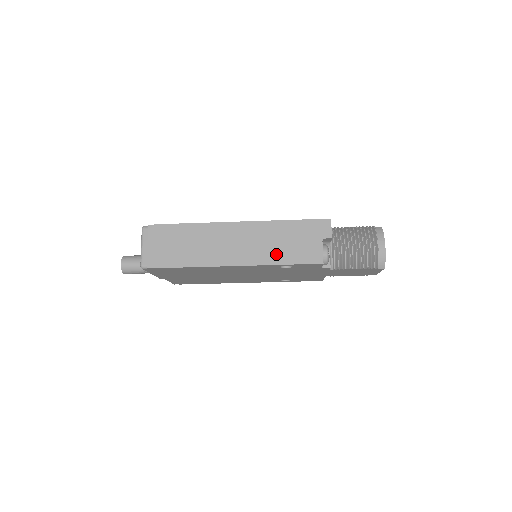
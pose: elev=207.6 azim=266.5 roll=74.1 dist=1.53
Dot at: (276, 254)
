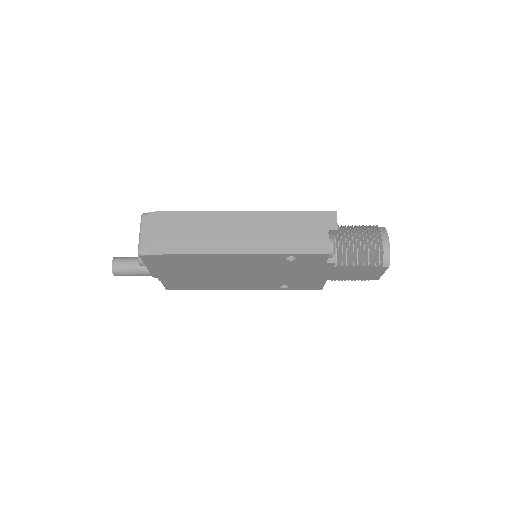
Dot at: (281, 243)
